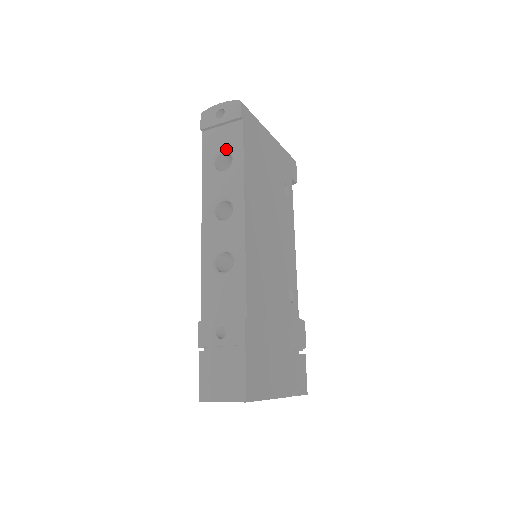
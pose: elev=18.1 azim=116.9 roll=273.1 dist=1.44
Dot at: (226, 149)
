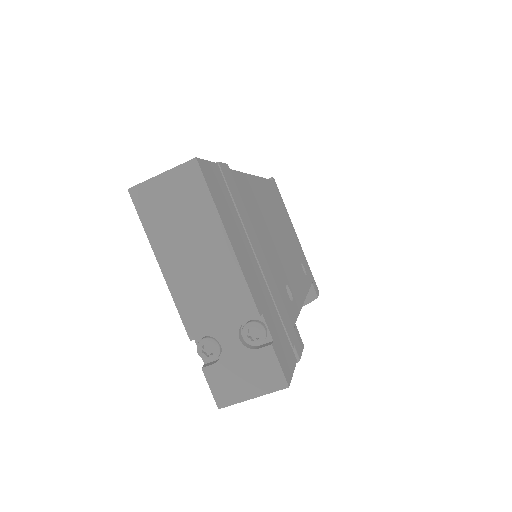
Dot at: occluded
